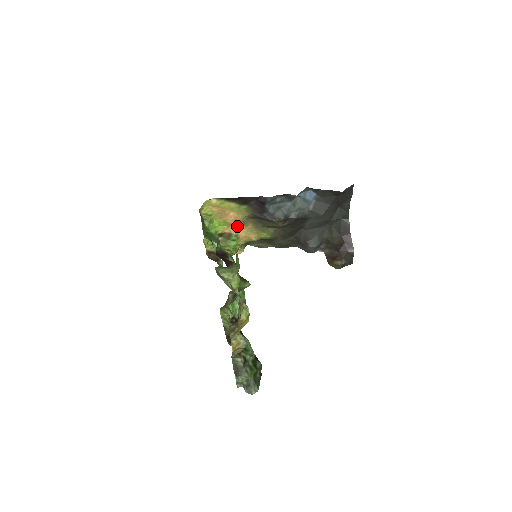
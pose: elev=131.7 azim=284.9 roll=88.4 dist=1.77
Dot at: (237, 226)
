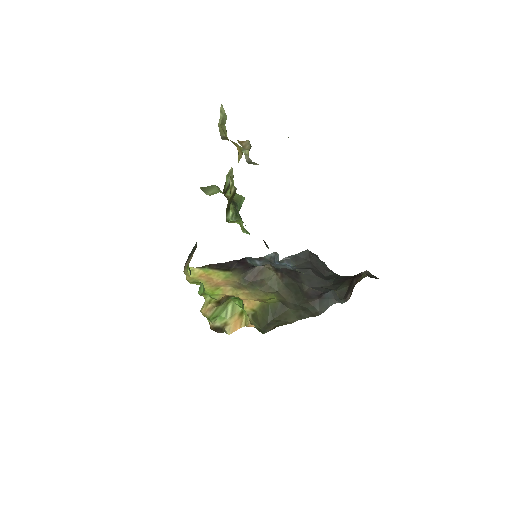
Dot at: (233, 294)
